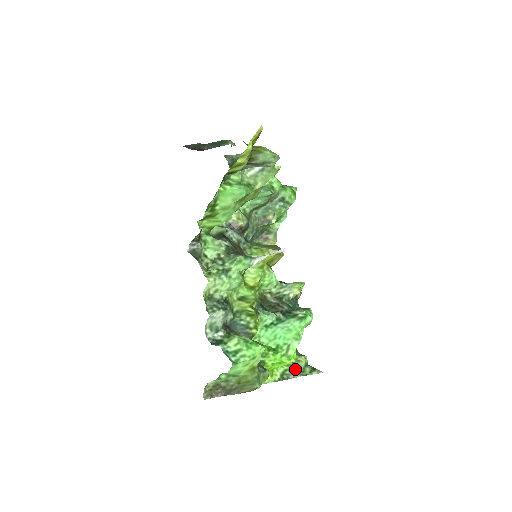
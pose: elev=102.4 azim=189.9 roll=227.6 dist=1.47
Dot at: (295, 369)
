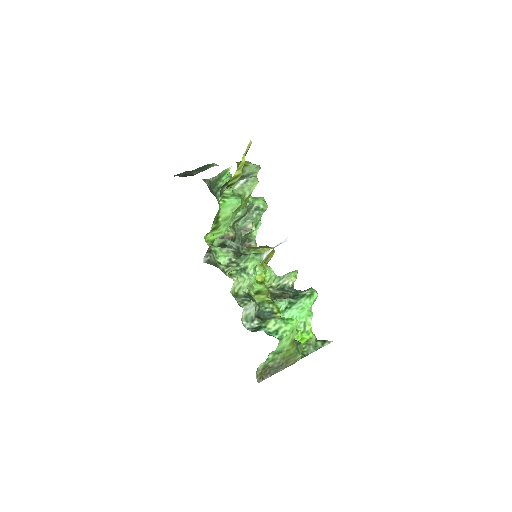
Dot at: (310, 345)
